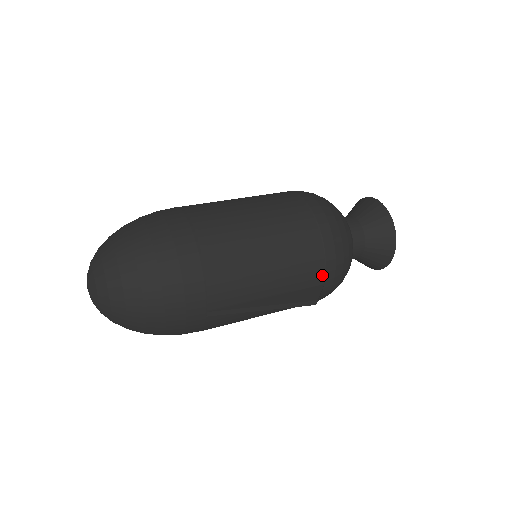
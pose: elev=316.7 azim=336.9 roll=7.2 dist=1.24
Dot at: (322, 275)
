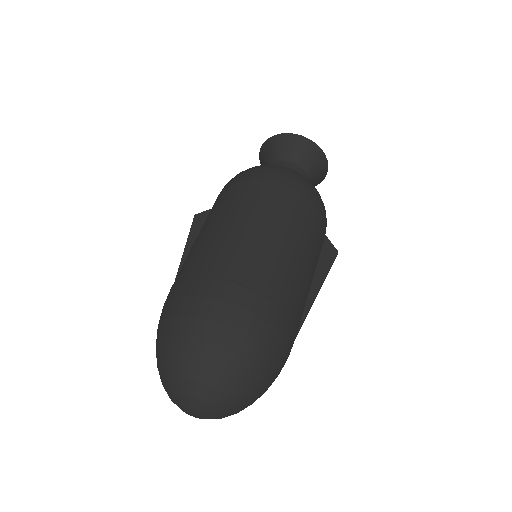
Dot at: (324, 230)
